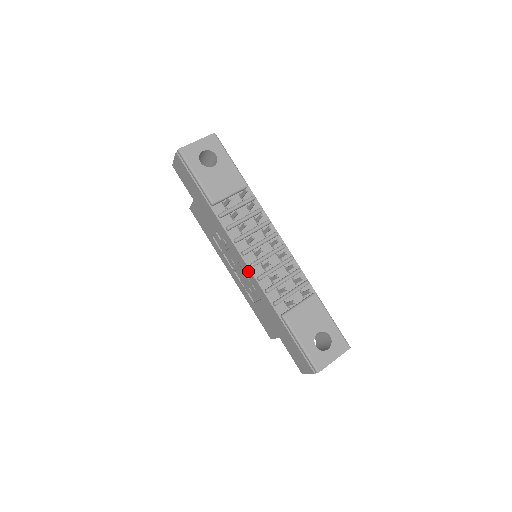
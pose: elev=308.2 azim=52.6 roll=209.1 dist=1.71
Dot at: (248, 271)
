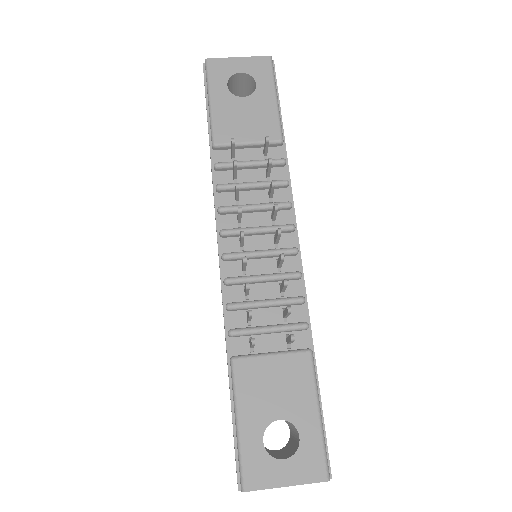
Dot at: (219, 265)
